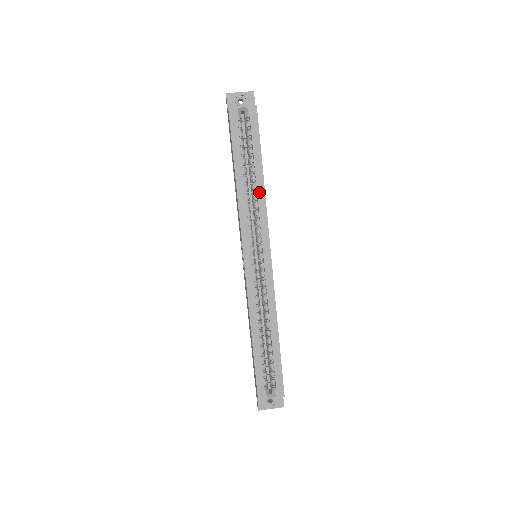
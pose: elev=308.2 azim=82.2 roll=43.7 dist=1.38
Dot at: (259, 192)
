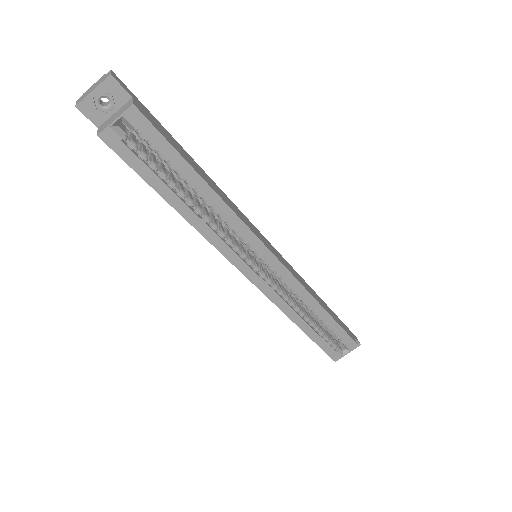
Dot at: (217, 206)
